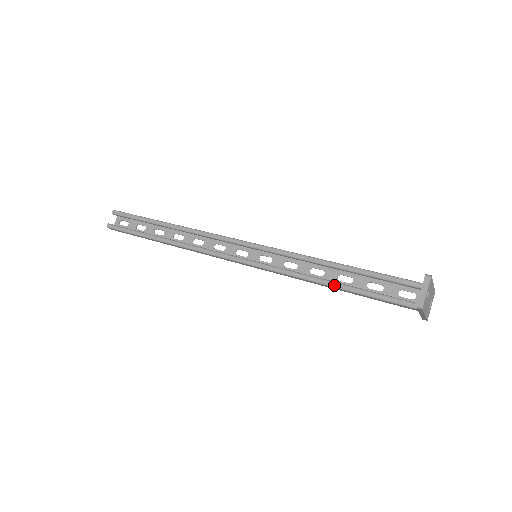
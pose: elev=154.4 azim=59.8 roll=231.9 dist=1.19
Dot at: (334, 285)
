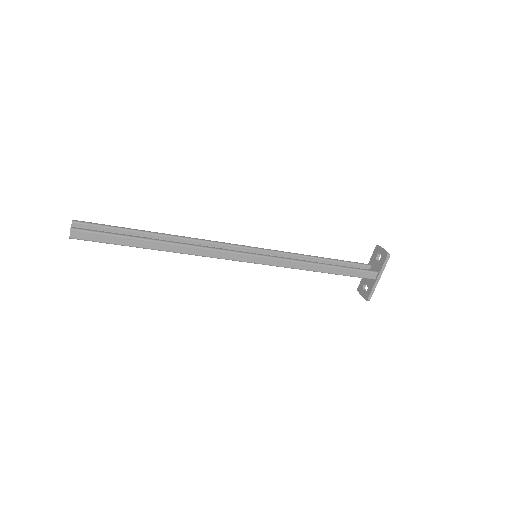
Dot at: (327, 264)
